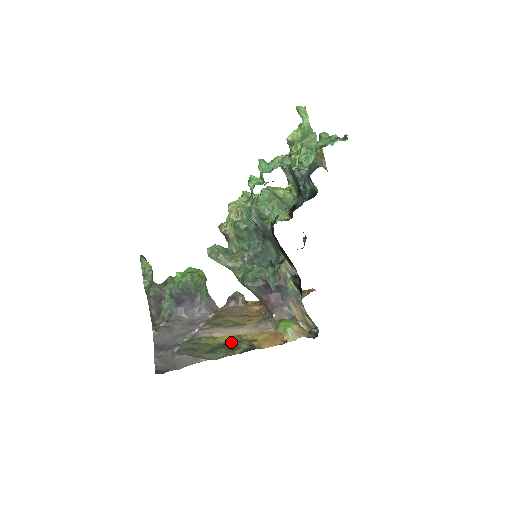
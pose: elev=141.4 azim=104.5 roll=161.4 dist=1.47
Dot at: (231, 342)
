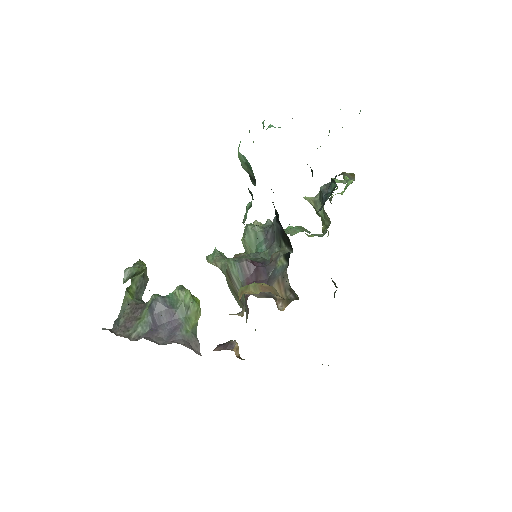
Dot at: occluded
